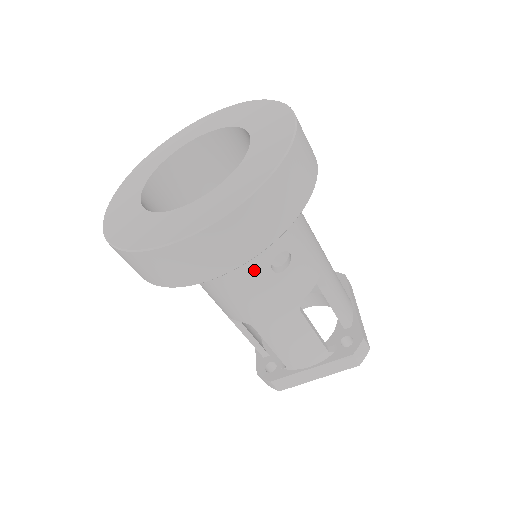
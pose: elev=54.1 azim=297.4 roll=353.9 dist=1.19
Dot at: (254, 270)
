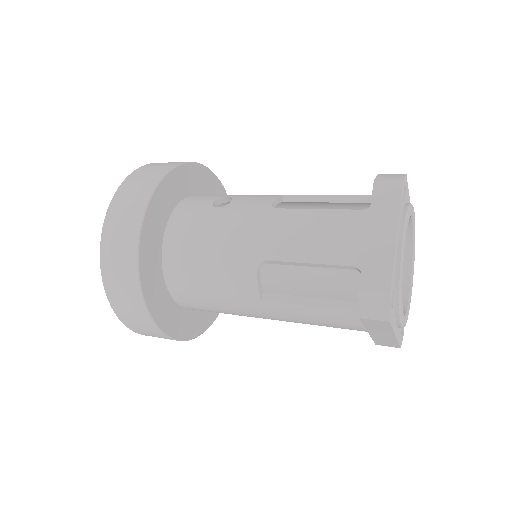
Dot at: (202, 217)
